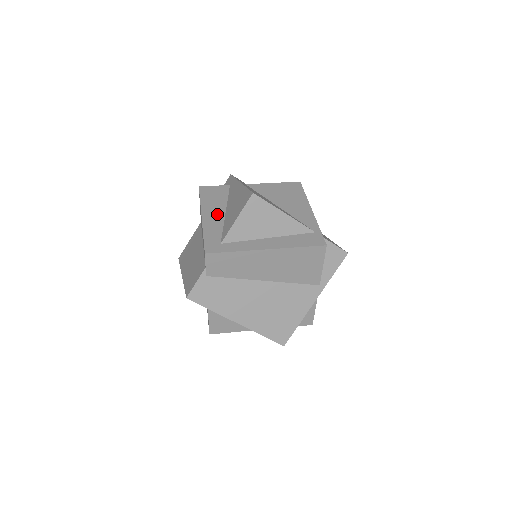
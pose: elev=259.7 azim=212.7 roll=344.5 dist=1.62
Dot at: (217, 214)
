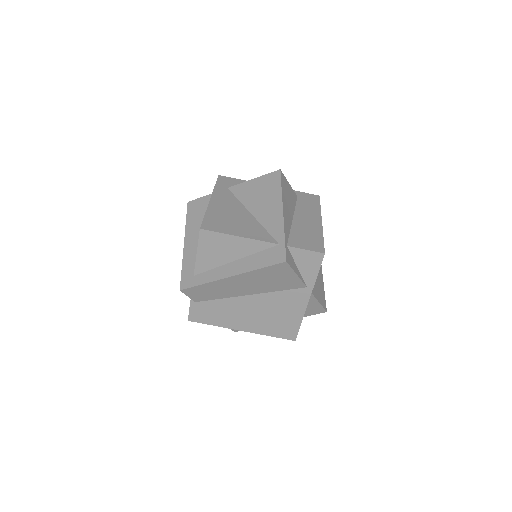
Dot at: (196, 237)
